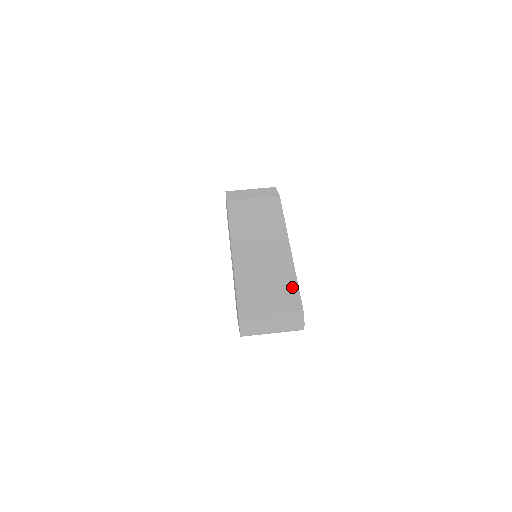
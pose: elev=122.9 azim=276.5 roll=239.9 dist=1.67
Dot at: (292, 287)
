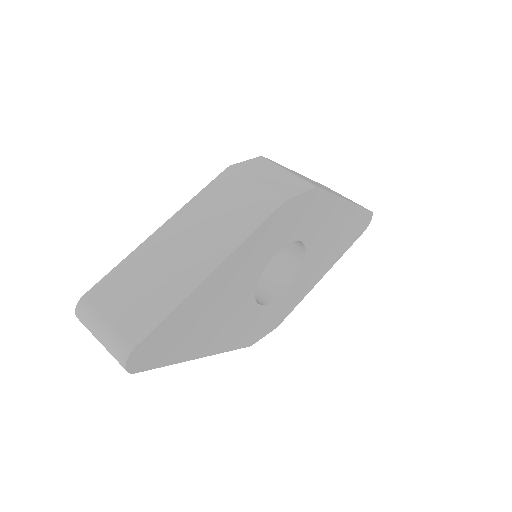
Dot at: (155, 316)
